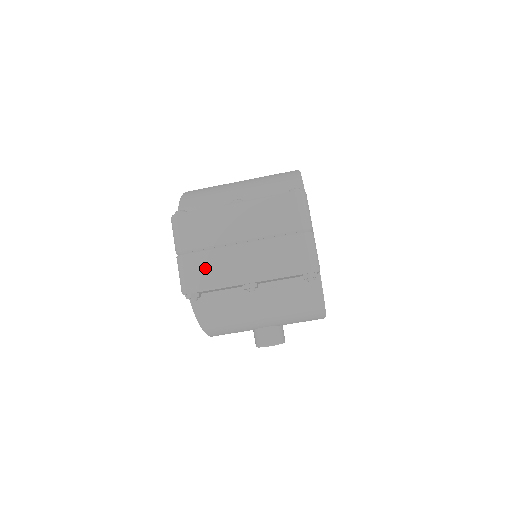
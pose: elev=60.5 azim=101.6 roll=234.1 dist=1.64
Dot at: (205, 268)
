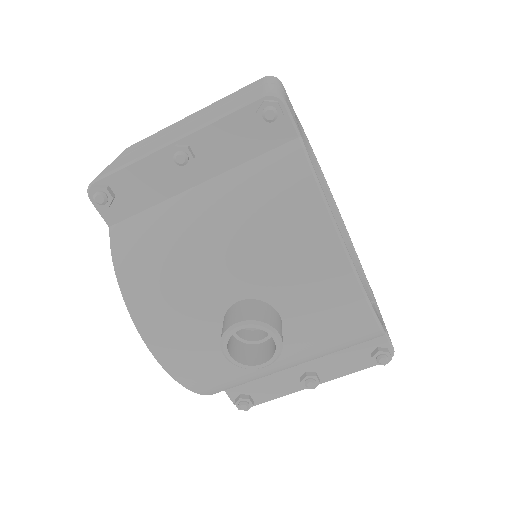
Dot at: (128, 158)
